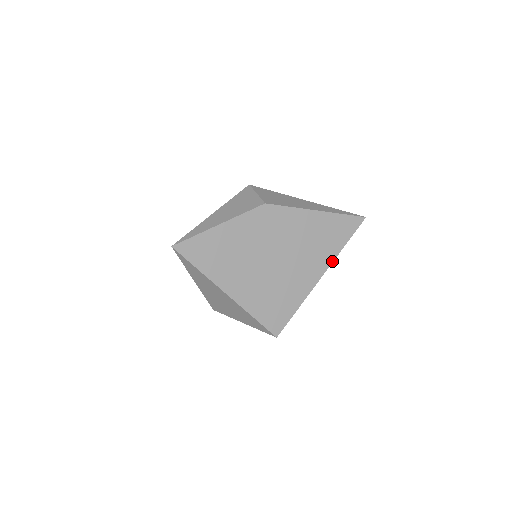
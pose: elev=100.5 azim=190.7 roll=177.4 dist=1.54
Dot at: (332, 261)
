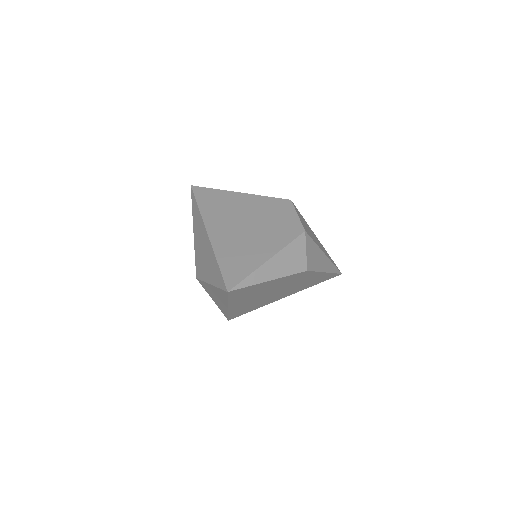
Dot at: occluded
